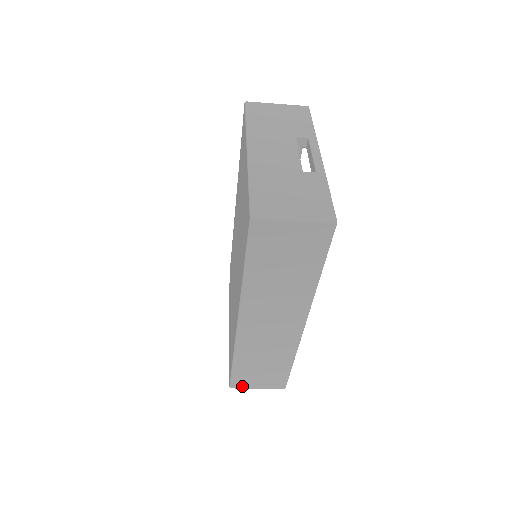
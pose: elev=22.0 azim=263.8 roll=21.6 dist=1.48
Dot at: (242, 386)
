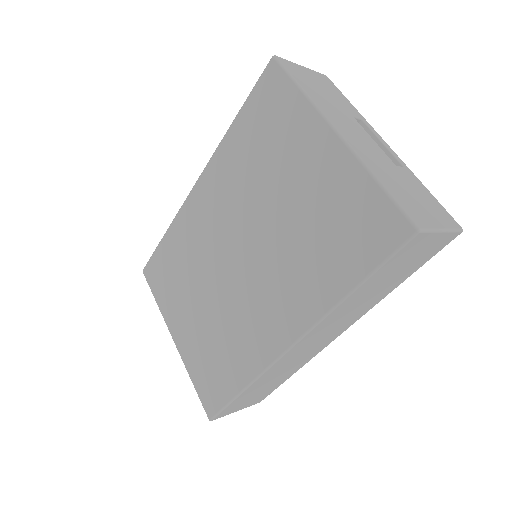
Dot at: (224, 414)
